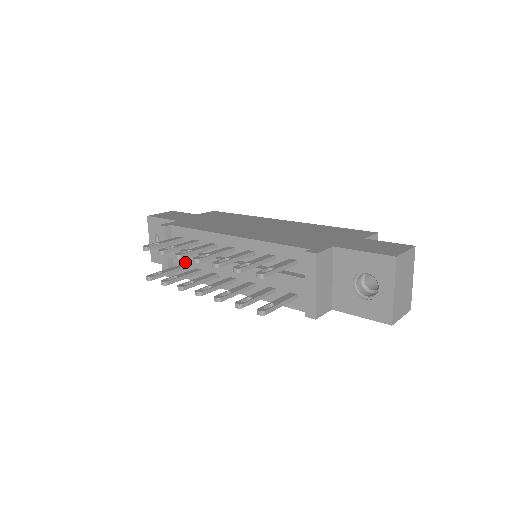
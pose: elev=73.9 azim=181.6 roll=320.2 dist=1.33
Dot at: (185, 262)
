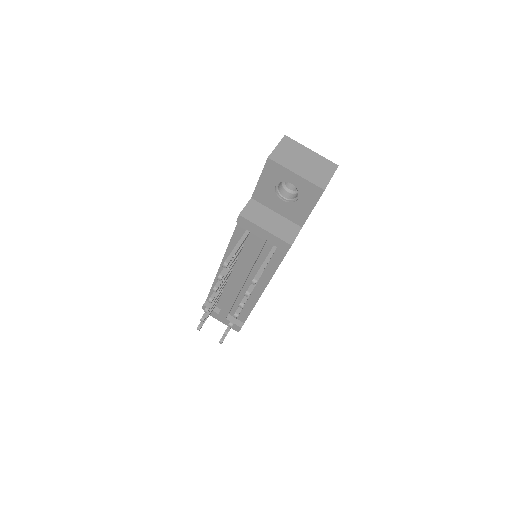
Dot at: (235, 309)
